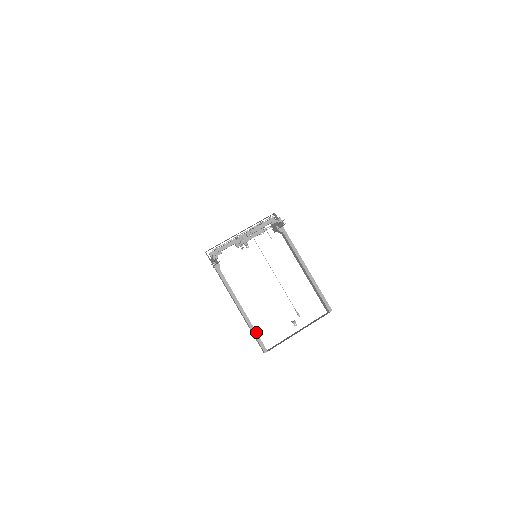
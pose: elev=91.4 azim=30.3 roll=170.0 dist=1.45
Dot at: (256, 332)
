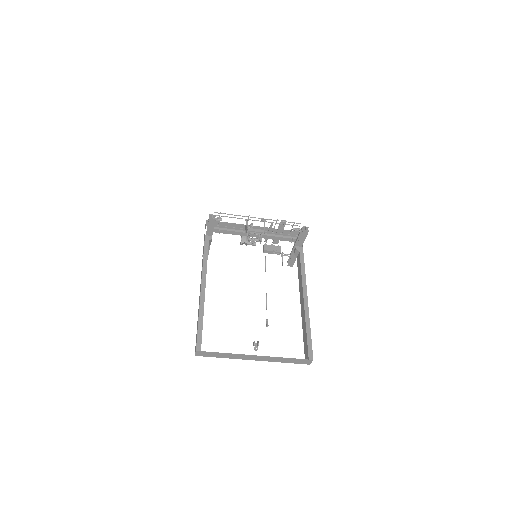
Dot at: occluded
